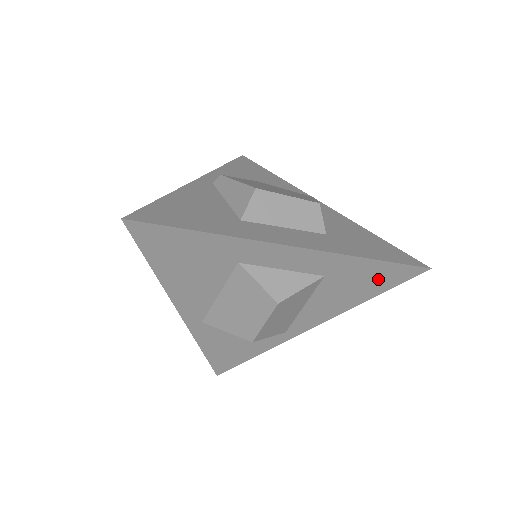
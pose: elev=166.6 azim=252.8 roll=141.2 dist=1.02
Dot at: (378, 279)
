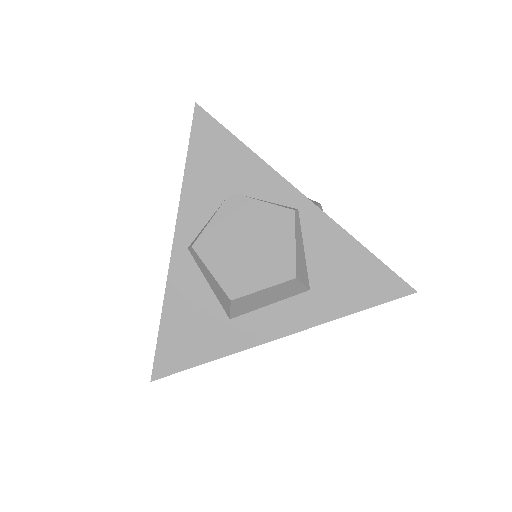
Dot at: occluded
